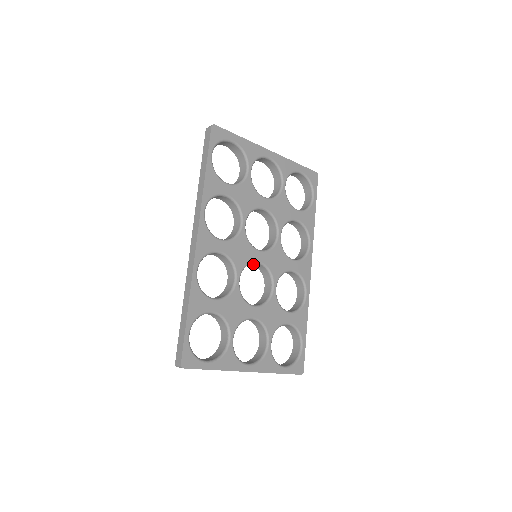
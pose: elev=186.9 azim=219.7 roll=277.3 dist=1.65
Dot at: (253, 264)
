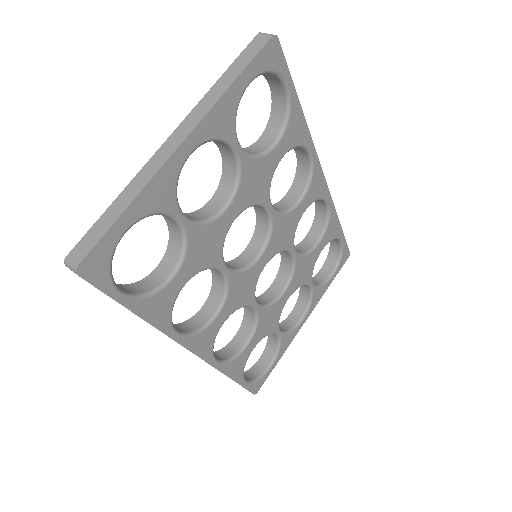
Dot at: occluded
